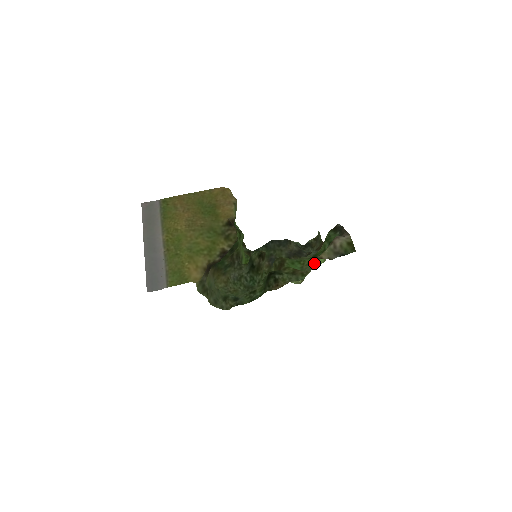
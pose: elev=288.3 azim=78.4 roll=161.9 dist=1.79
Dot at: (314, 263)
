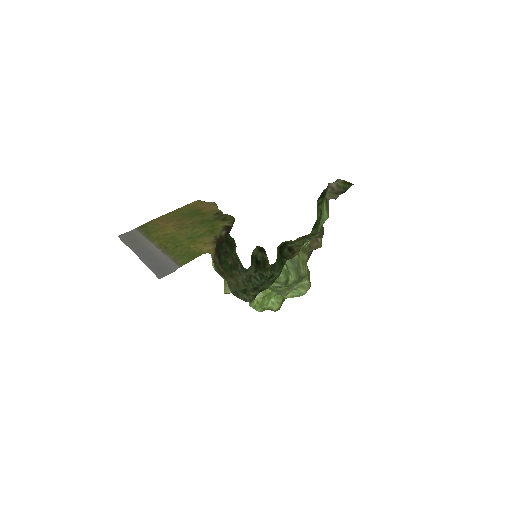
Dot at: occluded
